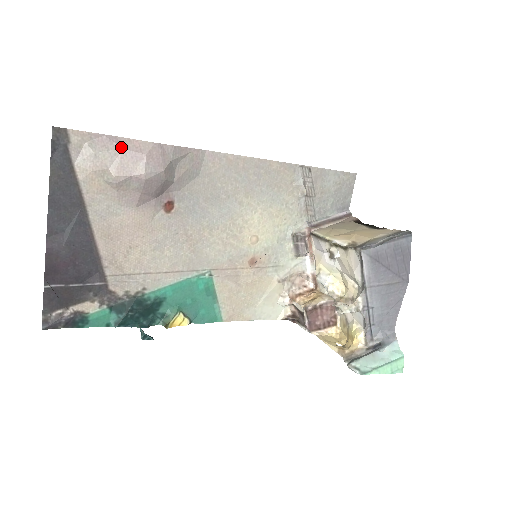
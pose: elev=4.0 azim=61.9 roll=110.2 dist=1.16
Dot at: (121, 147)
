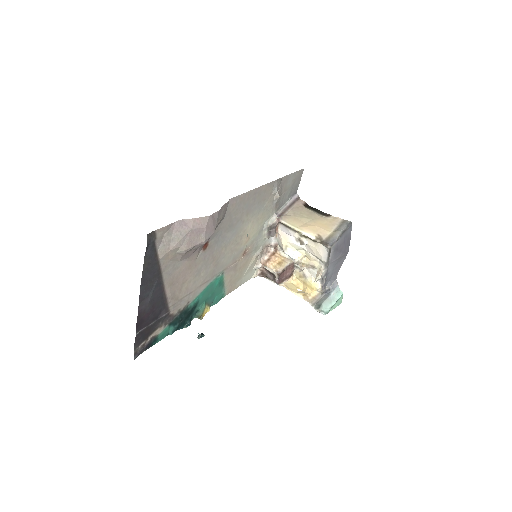
Dot at: (189, 228)
